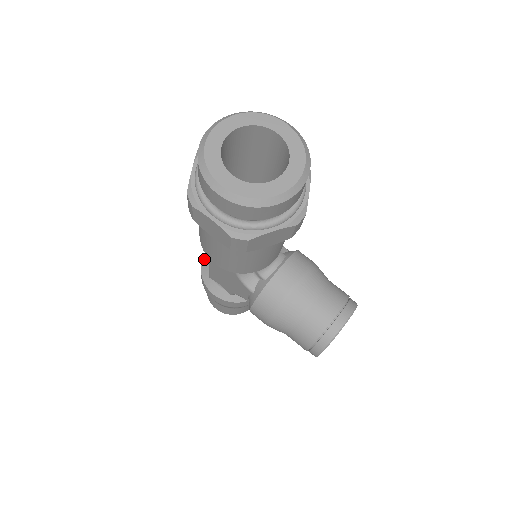
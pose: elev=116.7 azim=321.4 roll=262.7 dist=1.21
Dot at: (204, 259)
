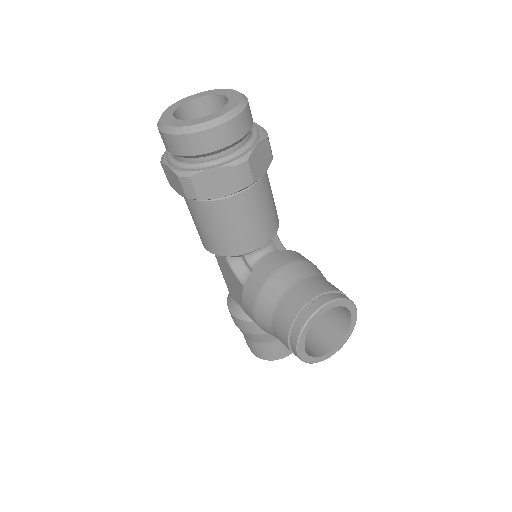
Dot at: occluded
